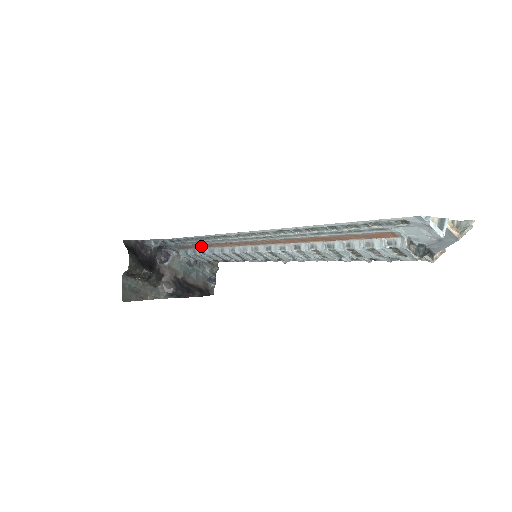
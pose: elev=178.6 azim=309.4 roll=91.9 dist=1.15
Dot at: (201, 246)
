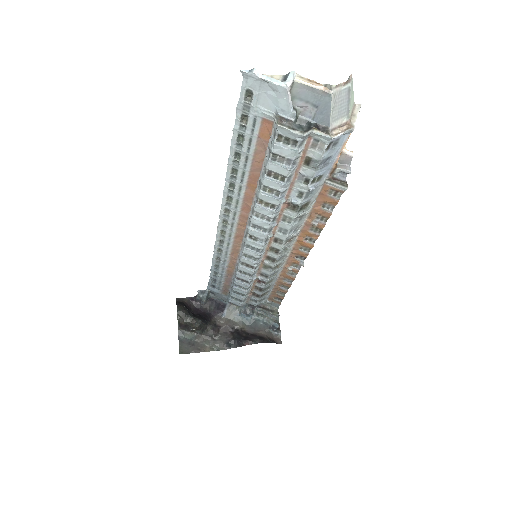
Dot at: (230, 278)
